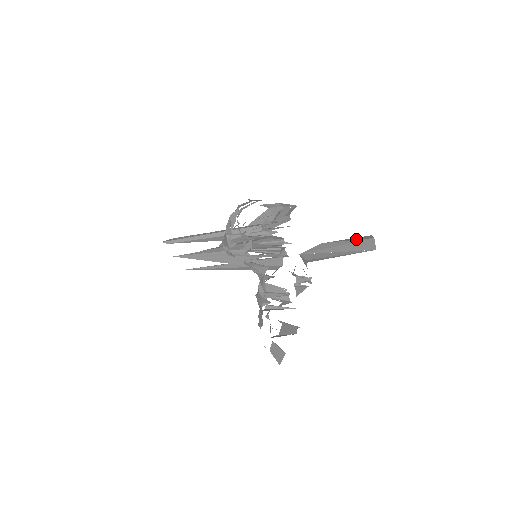
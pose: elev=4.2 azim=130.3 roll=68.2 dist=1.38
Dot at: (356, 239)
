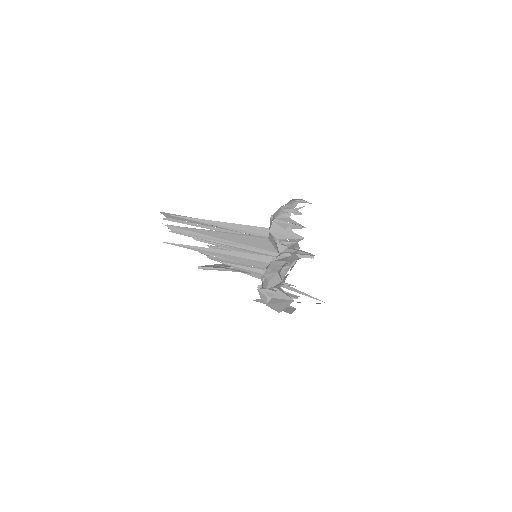
Dot at: occluded
